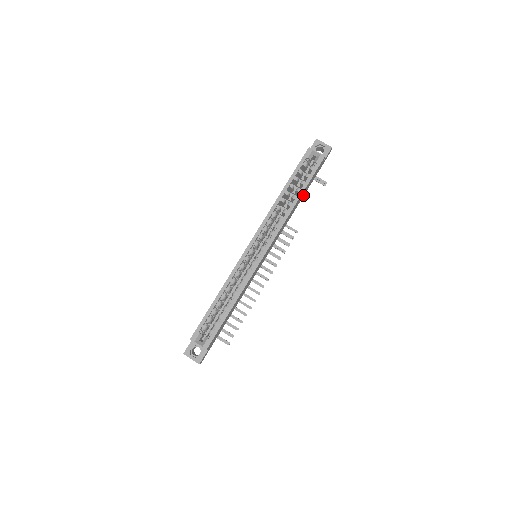
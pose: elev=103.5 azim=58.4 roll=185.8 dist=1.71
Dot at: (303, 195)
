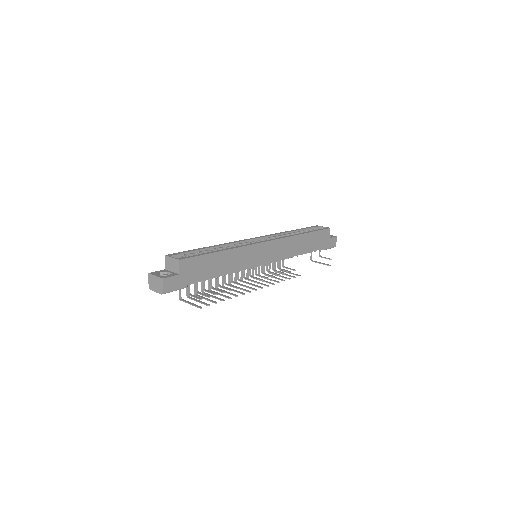
Dot at: (309, 249)
